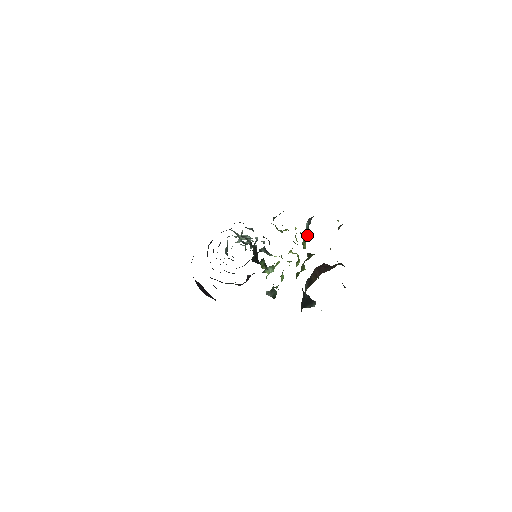
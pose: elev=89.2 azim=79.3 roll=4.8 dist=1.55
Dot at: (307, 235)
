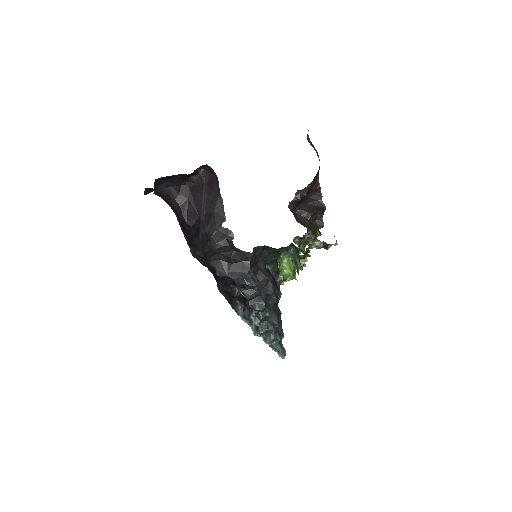
Dot at: occluded
